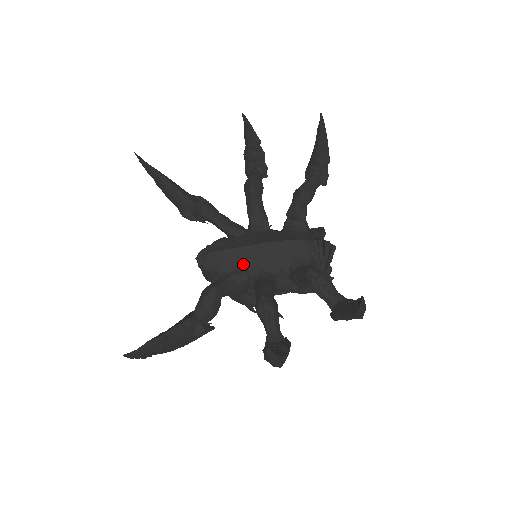
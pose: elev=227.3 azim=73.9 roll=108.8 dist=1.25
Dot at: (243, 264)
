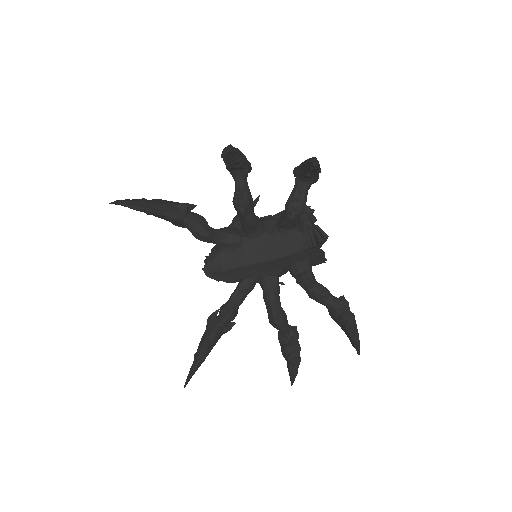
Dot at: (248, 276)
